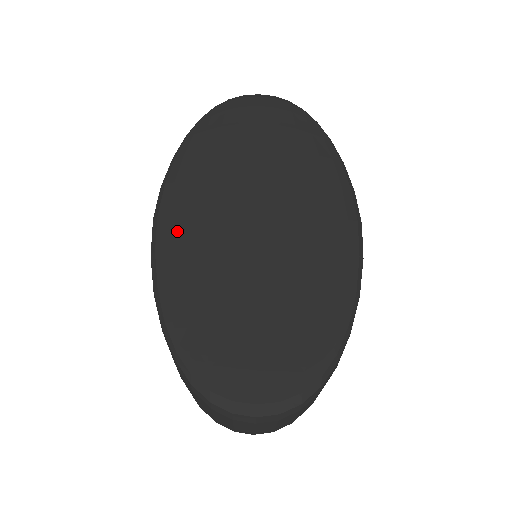
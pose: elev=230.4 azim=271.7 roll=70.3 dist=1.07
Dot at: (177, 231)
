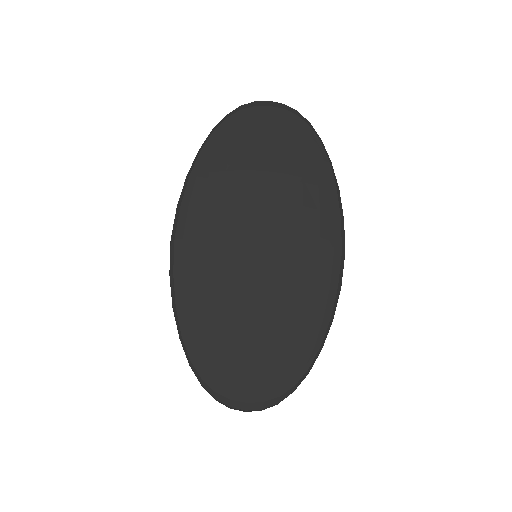
Dot at: (191, 255)
